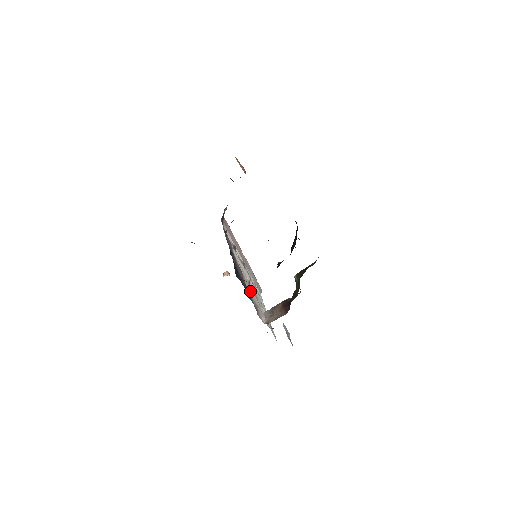
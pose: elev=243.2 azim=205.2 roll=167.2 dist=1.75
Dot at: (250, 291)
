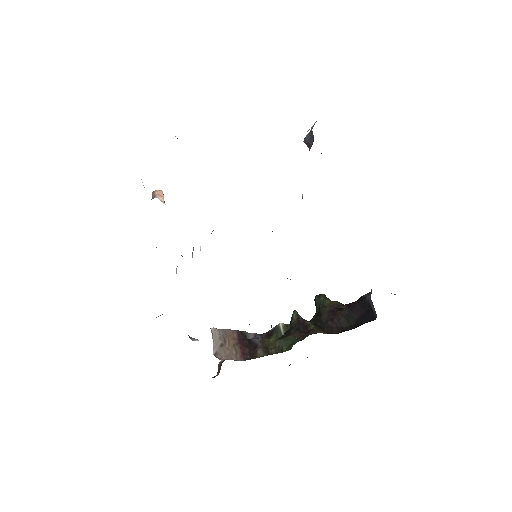
Dot at: occluded
